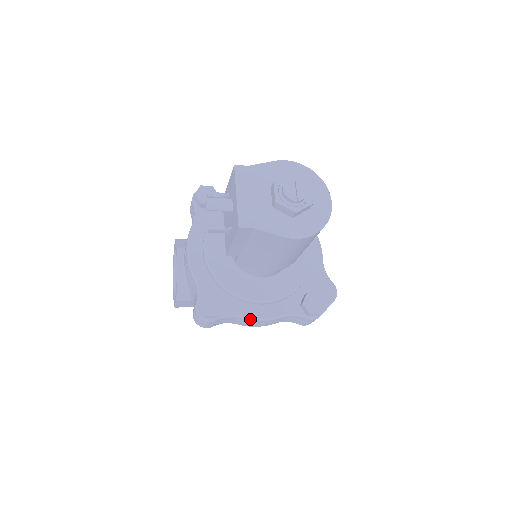
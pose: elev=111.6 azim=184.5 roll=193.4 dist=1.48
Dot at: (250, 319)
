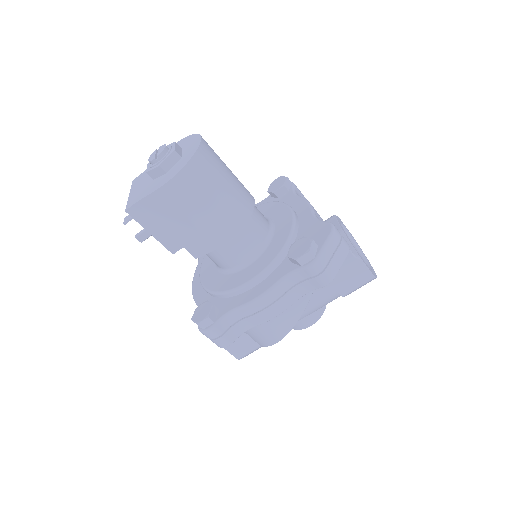
Dot at: (246, 306)
